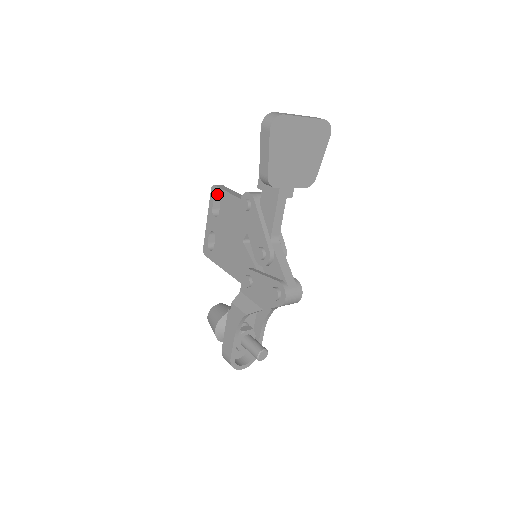
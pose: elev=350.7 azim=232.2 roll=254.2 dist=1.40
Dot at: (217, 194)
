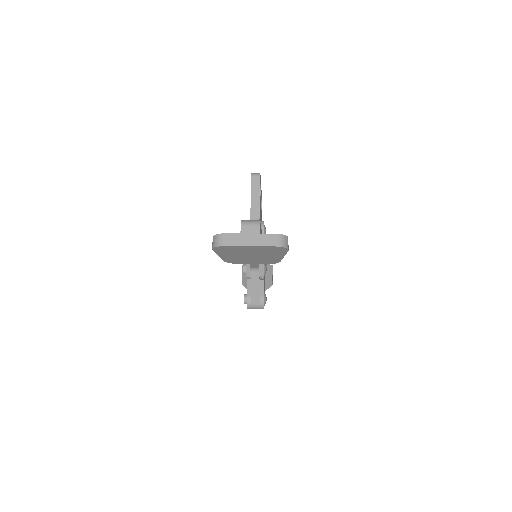
Dot at: occluded
